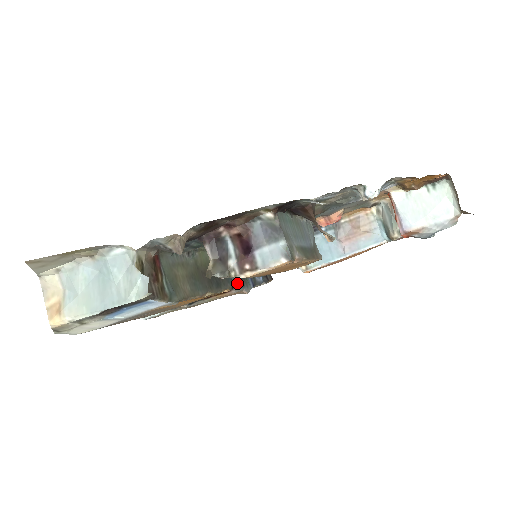
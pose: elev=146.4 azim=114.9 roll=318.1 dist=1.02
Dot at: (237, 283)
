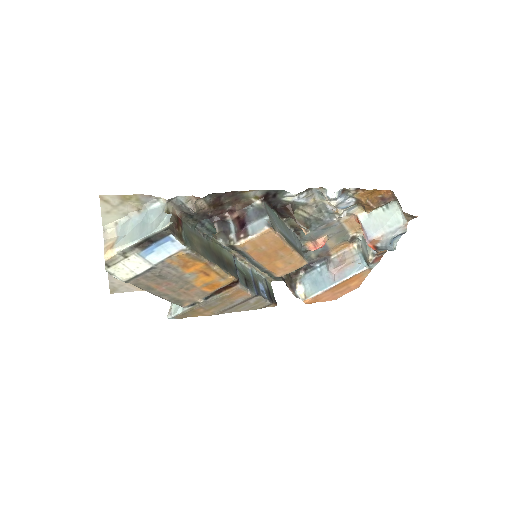
Dot at: (242, 282)
